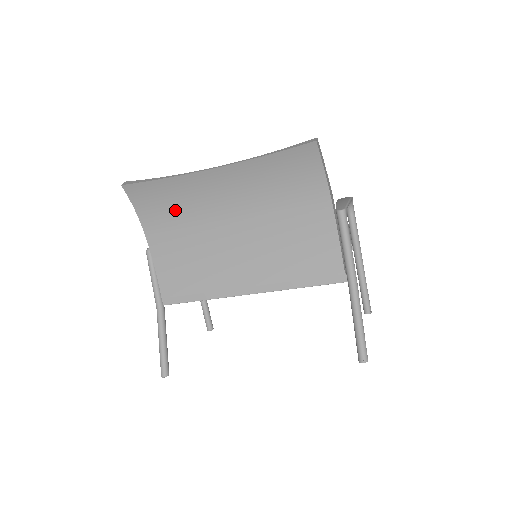
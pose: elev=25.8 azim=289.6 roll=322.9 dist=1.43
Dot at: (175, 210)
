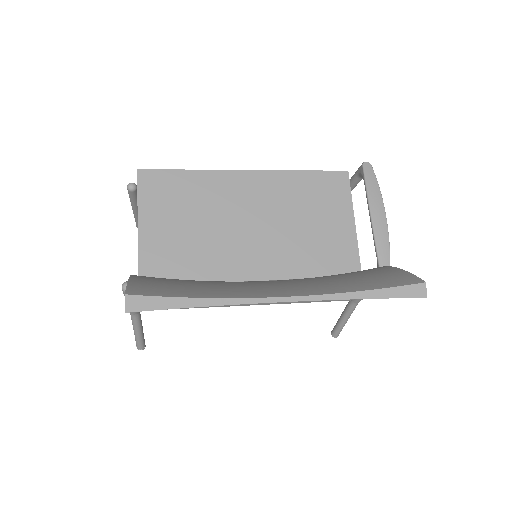
Dot at: occluded
